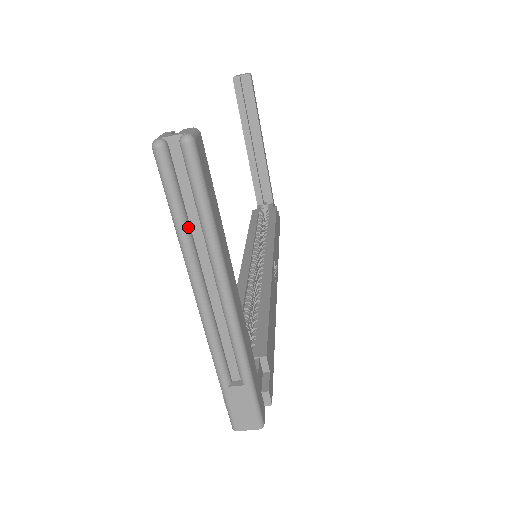
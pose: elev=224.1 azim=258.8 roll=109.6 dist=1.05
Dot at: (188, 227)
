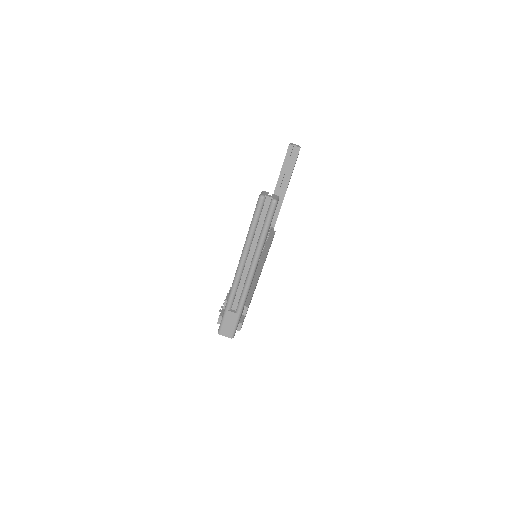
Dot at: (254, 234)
